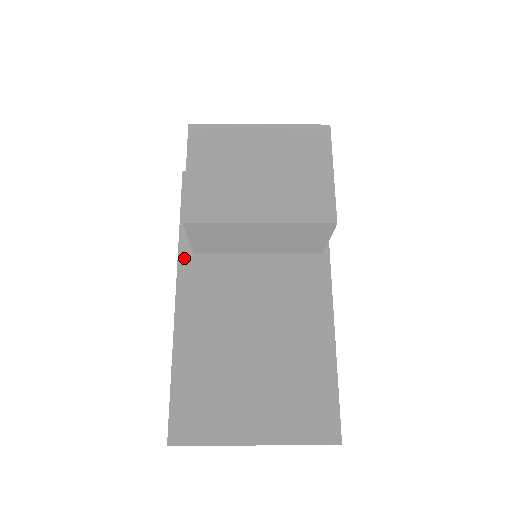
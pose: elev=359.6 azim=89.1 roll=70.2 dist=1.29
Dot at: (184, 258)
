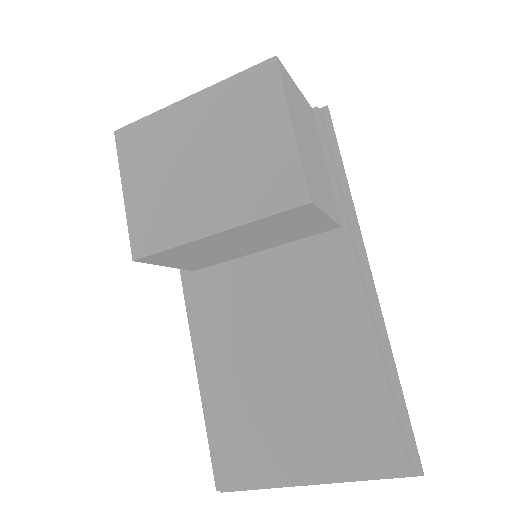
Dot at: (184, 278)
